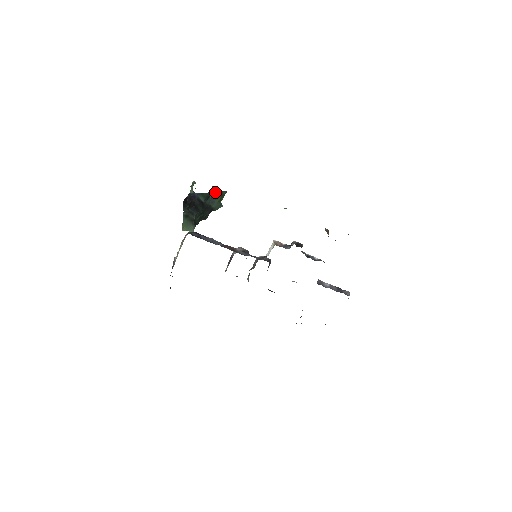
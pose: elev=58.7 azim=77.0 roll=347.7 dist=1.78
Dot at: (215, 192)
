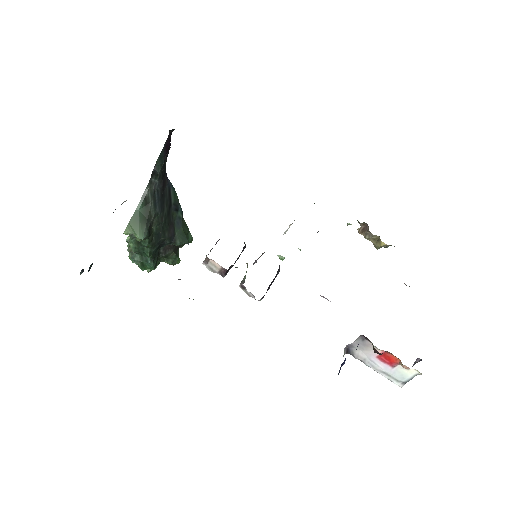
Dot at: (183, 219)
